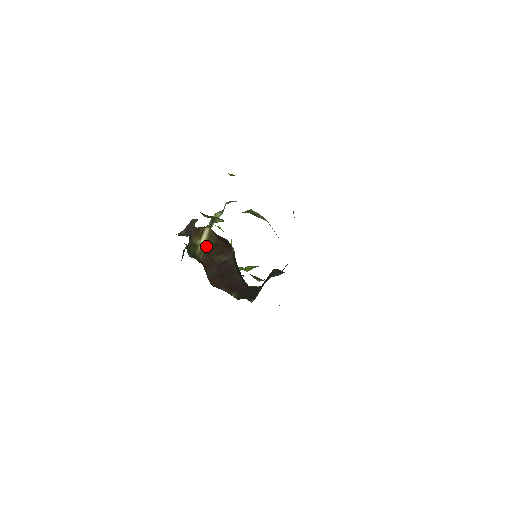
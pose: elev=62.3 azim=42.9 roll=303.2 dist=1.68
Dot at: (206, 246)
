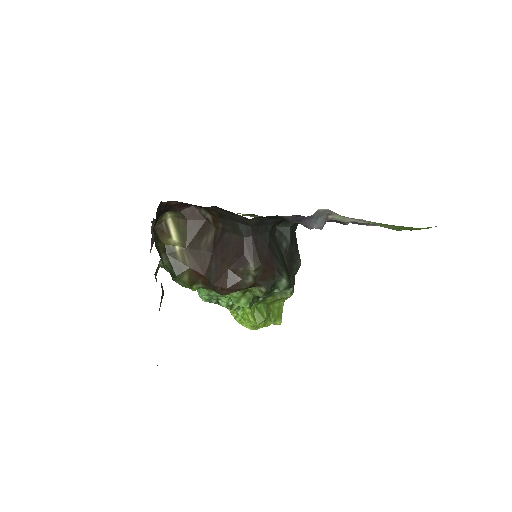
Dot at: (183, 243)
